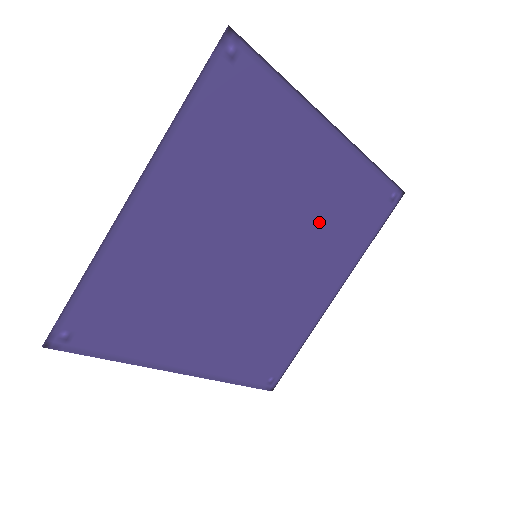
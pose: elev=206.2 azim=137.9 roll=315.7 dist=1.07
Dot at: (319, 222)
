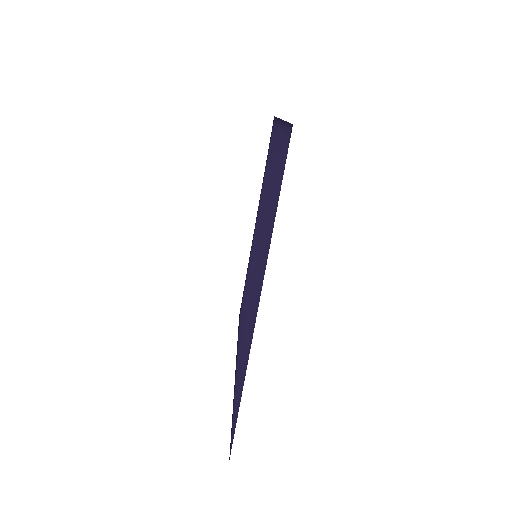
Dot at: occluded
